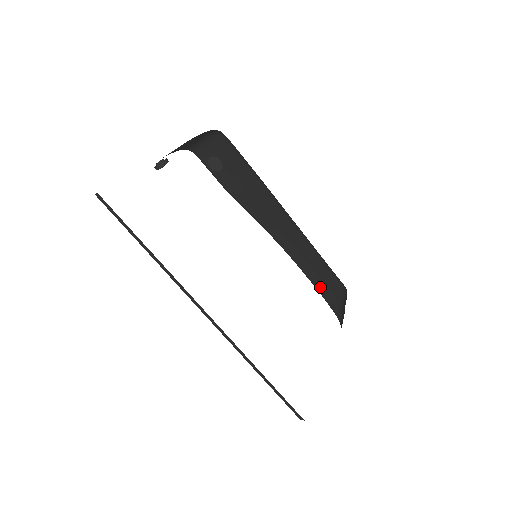
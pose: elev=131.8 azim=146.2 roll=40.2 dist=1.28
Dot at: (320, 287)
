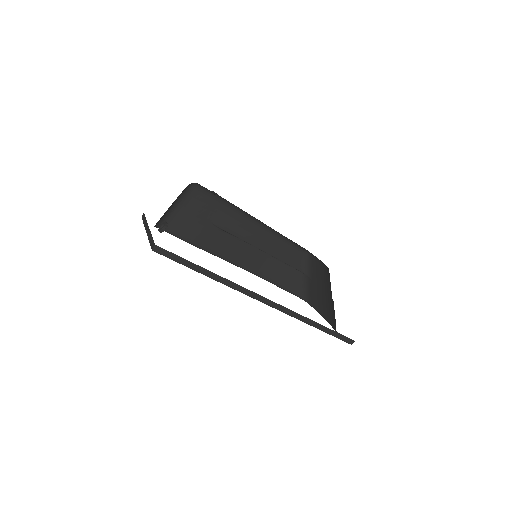
Dot at: (281, 280)
